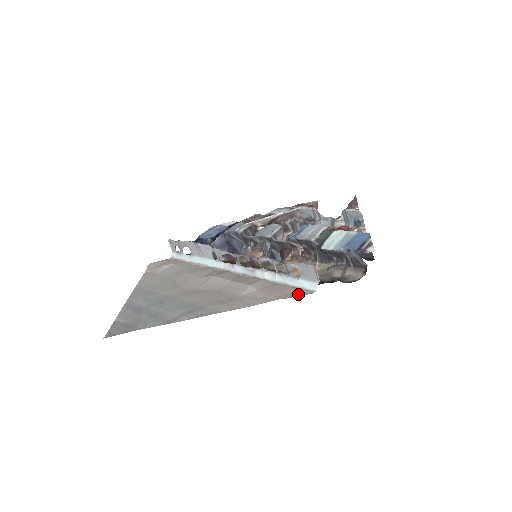
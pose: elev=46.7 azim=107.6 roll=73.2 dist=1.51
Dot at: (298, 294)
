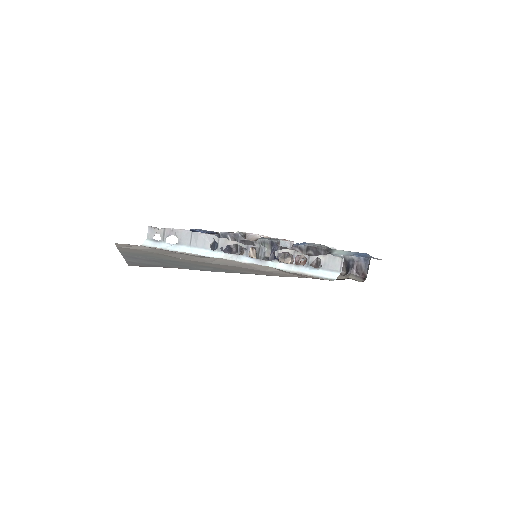
Dot at: (321, 279)
